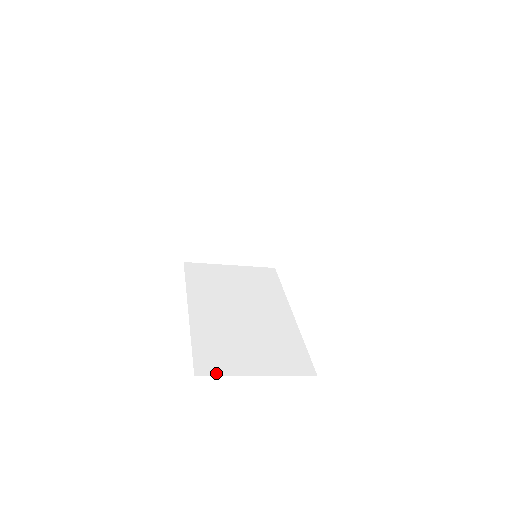
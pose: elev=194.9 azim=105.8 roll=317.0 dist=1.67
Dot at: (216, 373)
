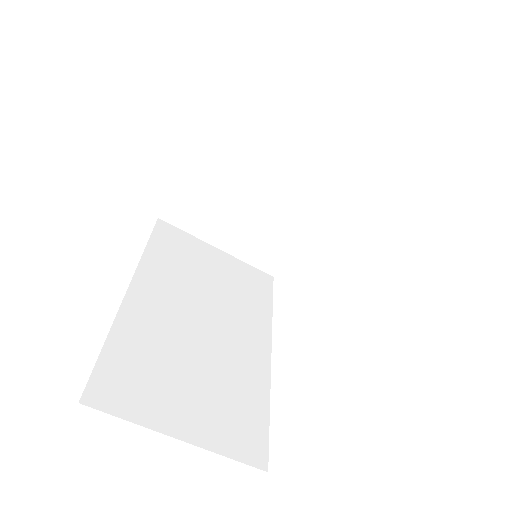
Dot at: (116, 410)
